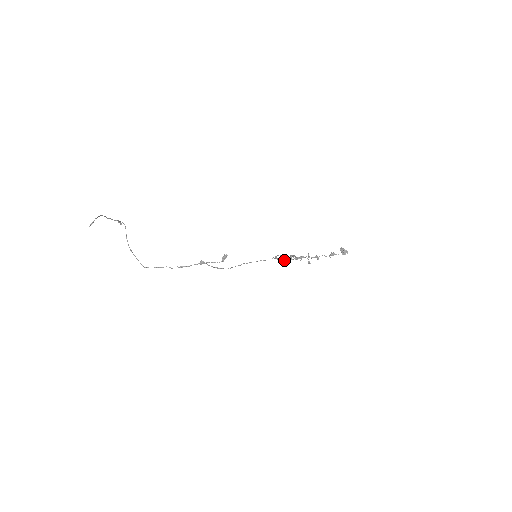
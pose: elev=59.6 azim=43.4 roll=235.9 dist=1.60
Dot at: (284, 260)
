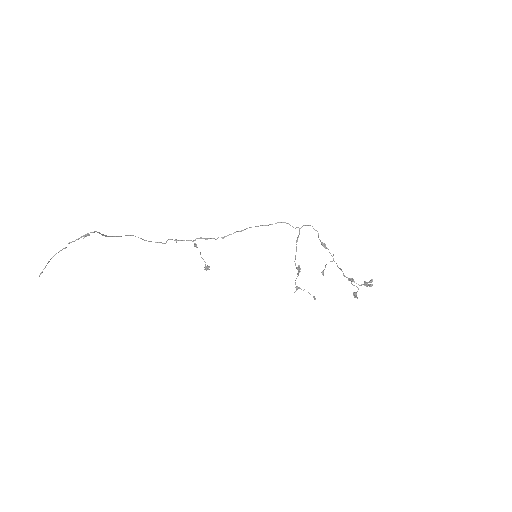
Dot at: occluded
